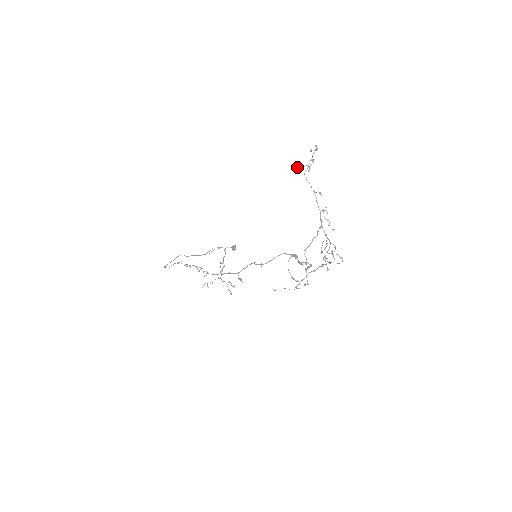
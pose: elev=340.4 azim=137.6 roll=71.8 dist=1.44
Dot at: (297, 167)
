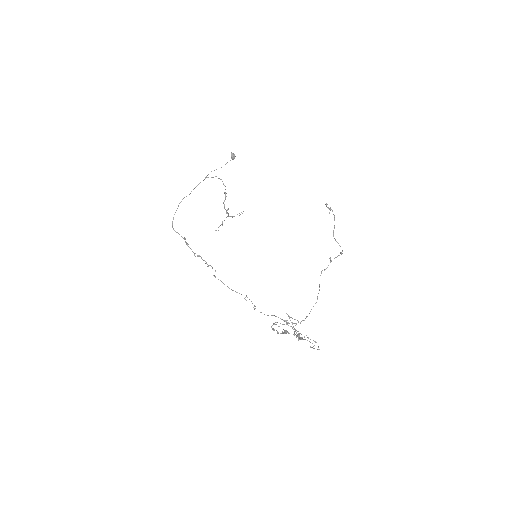
Dot at: (272, 329)
